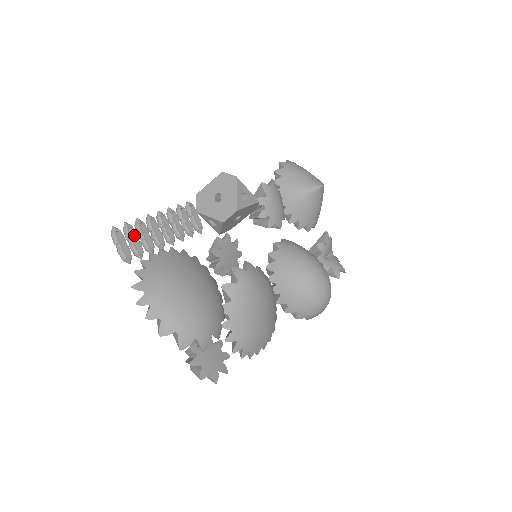
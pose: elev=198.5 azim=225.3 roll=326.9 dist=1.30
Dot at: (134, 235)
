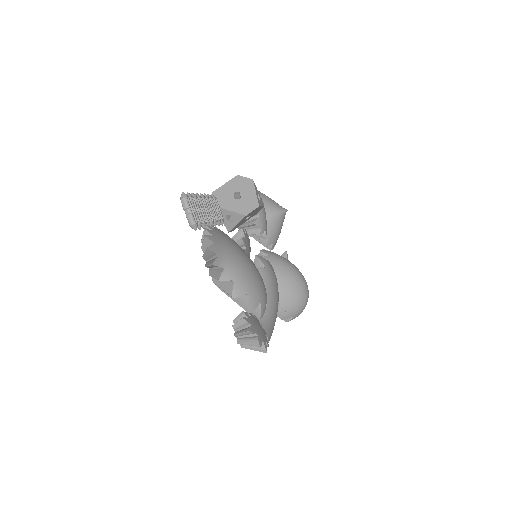
Dot at: (195, 206)
